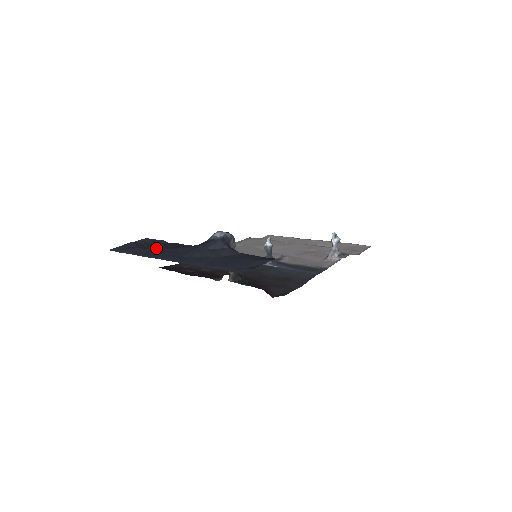
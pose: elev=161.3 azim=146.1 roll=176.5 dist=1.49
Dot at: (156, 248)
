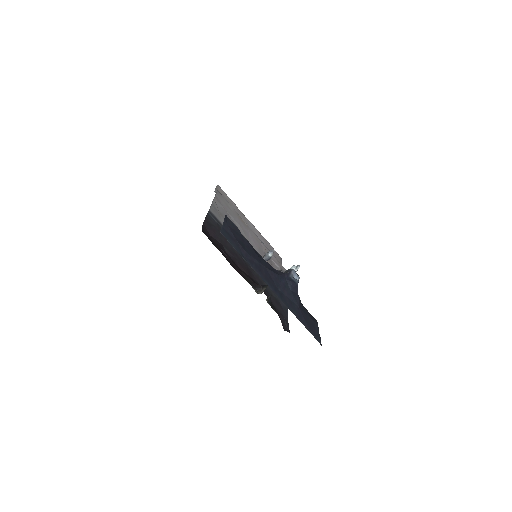
Dot at: (252, 255)
